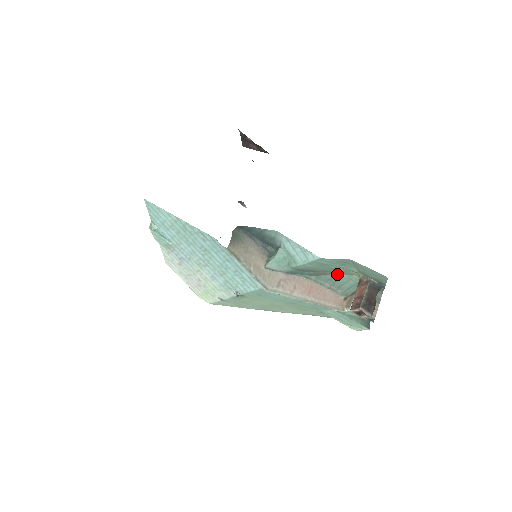
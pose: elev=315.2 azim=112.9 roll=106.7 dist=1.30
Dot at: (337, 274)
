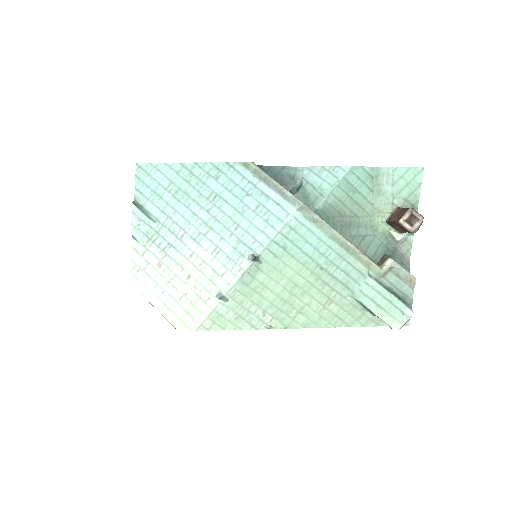
Dot at: (361, 227)
